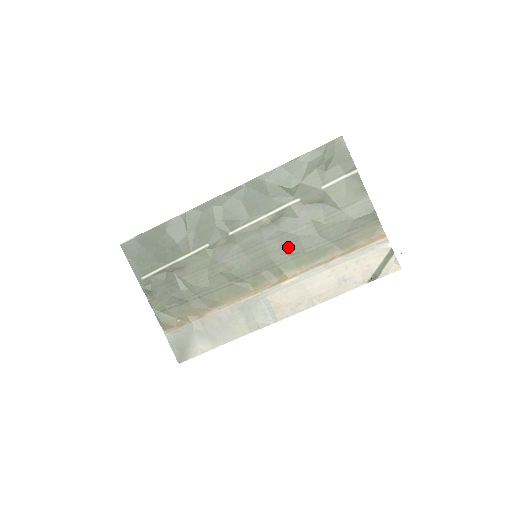
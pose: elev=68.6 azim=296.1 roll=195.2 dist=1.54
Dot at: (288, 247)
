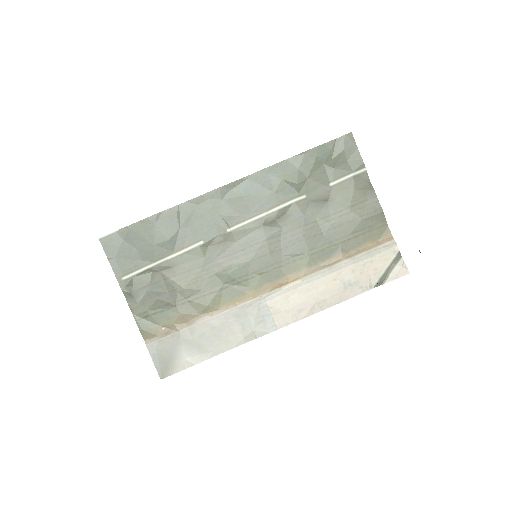
Dot at: (291, 247)
